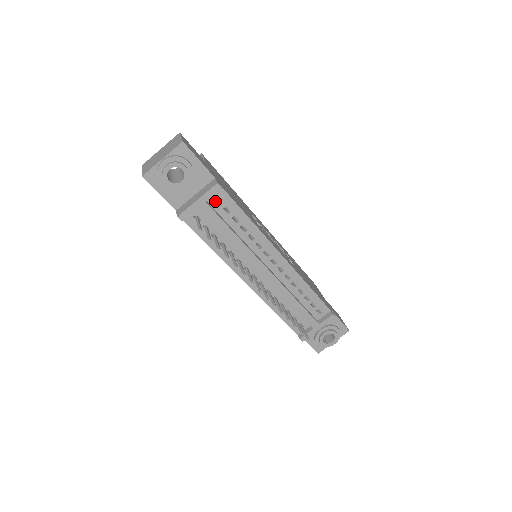
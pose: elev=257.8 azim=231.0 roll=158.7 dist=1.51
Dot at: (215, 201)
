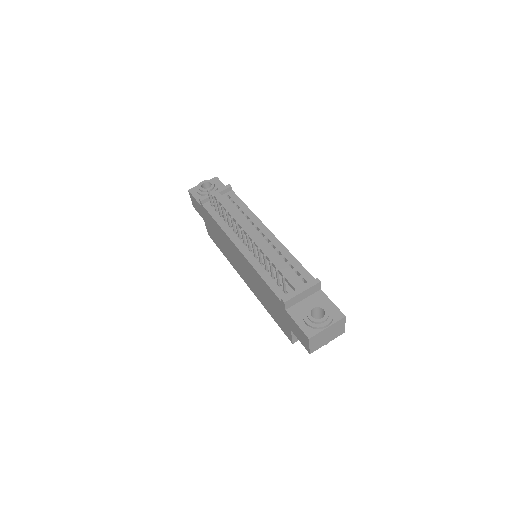
Dot at: (226, 197)
